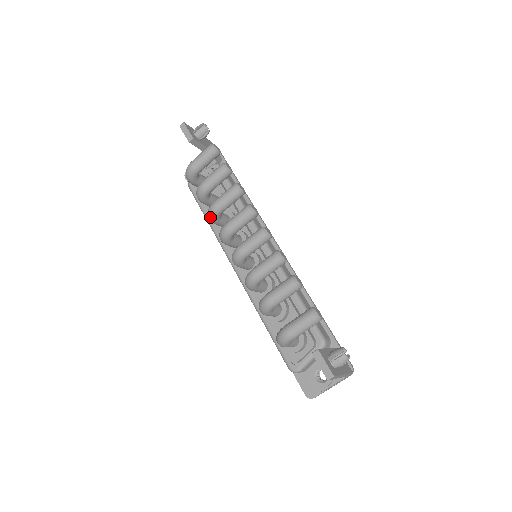
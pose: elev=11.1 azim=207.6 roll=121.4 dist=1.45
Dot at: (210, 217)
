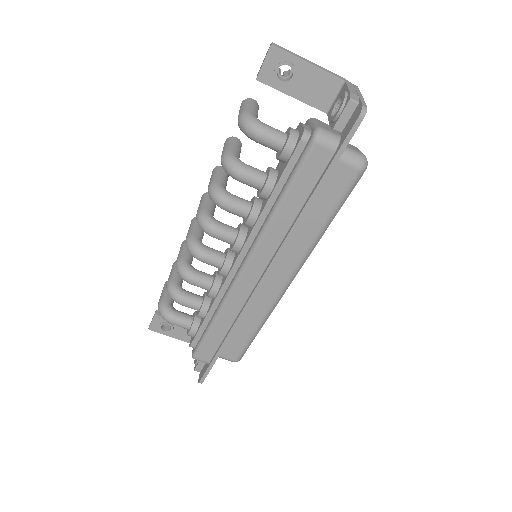
Dot at: (182, 271)
